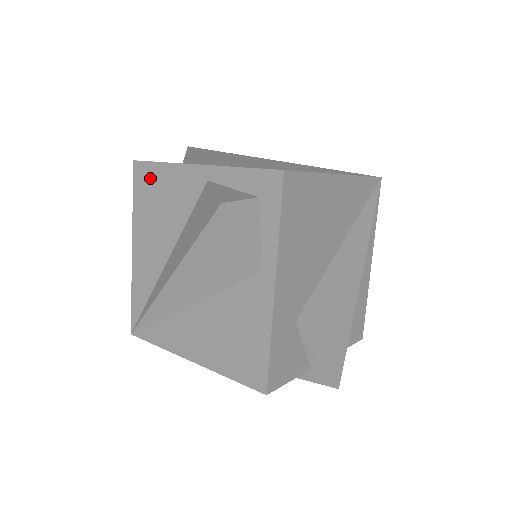
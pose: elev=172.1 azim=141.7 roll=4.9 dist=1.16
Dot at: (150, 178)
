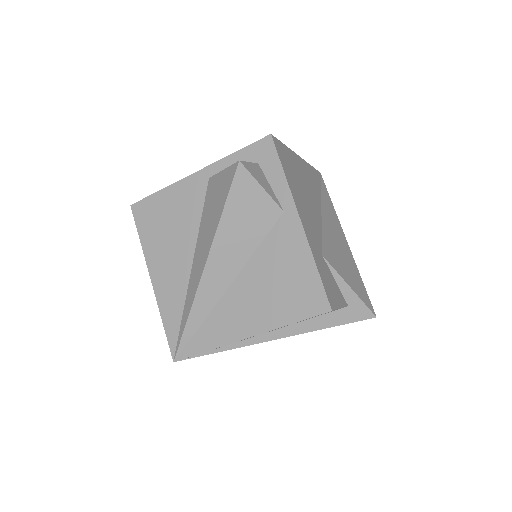
Dot at: (152, 209)
